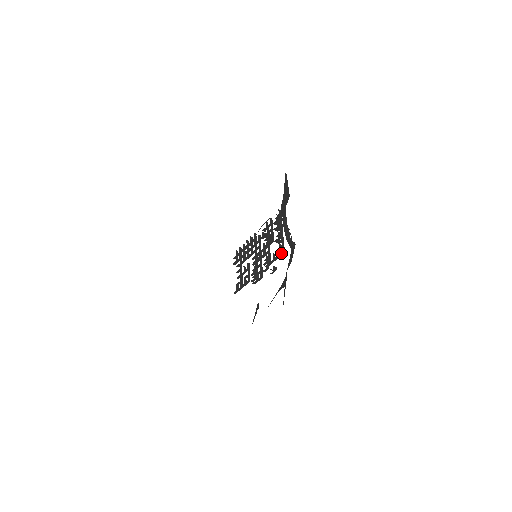
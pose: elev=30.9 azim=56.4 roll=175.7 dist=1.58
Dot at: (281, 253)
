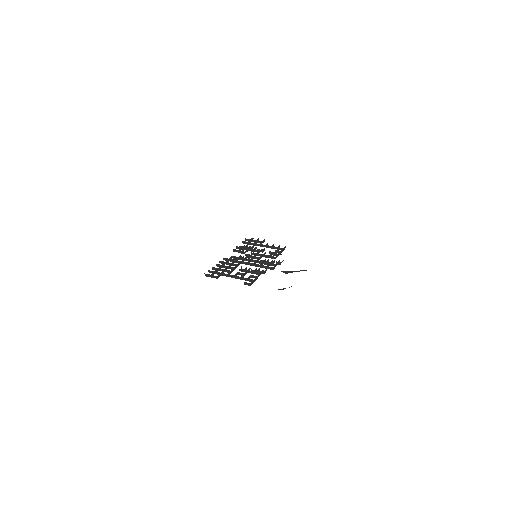
Dot at: (285, 247)
